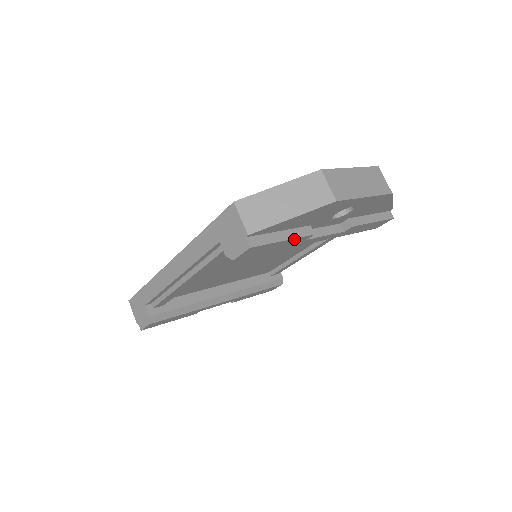
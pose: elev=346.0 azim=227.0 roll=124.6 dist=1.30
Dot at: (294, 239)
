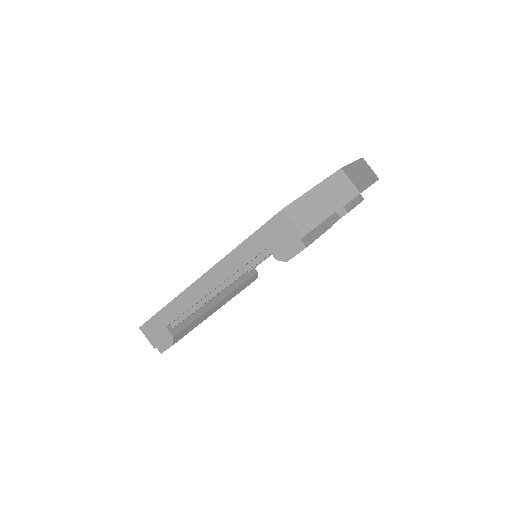
Dot at: occluded
